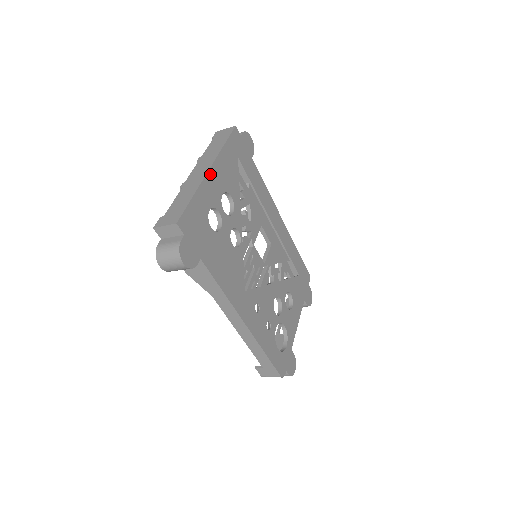
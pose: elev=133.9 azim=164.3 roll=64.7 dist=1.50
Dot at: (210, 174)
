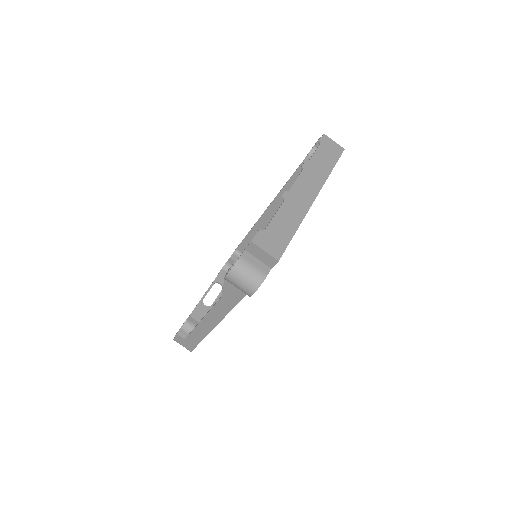
Dot at: (312, 203)
